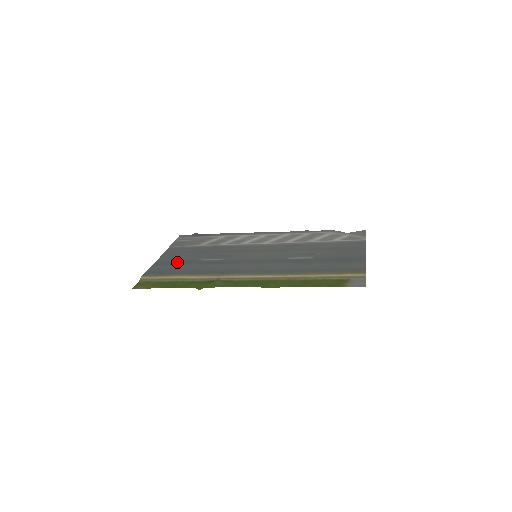
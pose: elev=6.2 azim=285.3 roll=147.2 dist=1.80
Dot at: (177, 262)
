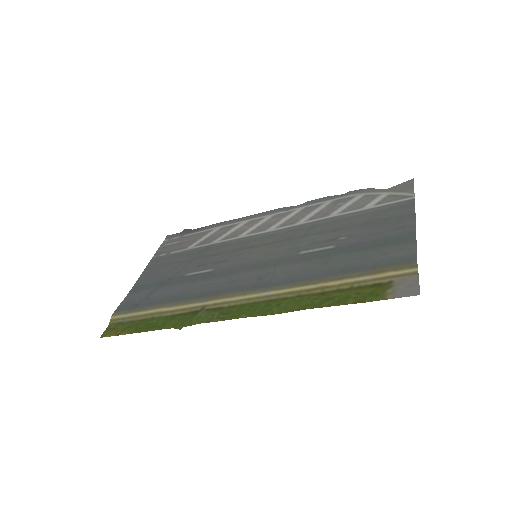
Dot at: (157, 283)
